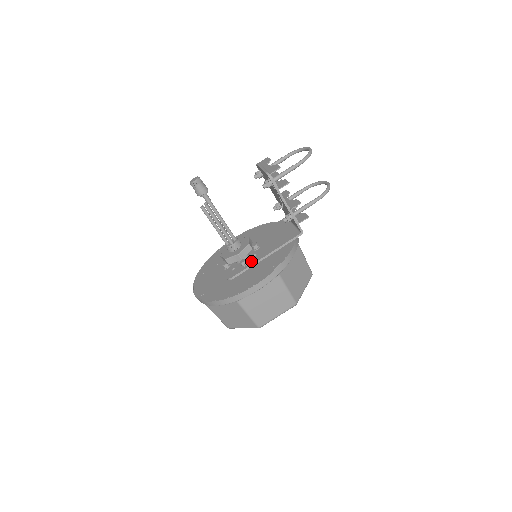
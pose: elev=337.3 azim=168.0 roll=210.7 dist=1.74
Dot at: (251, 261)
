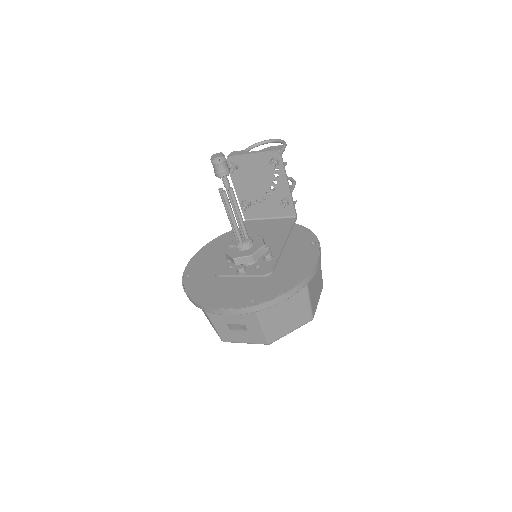
Dot at: (273, 252)
